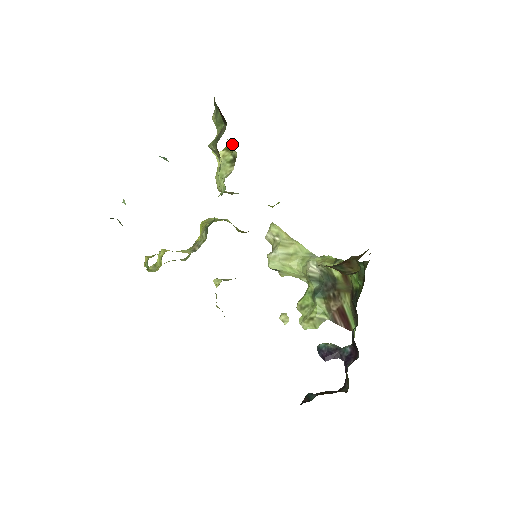
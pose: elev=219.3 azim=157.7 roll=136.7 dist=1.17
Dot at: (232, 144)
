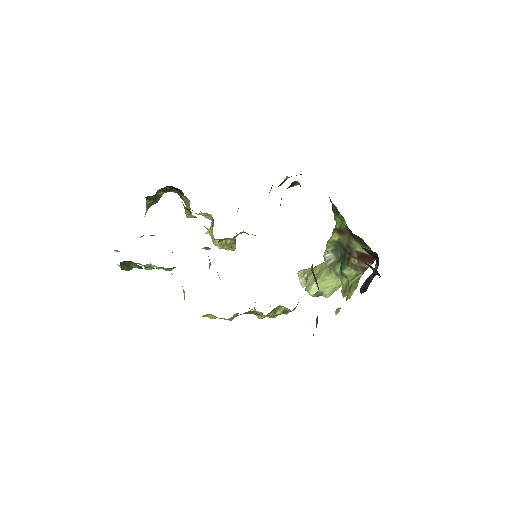
Dot at: occluded
